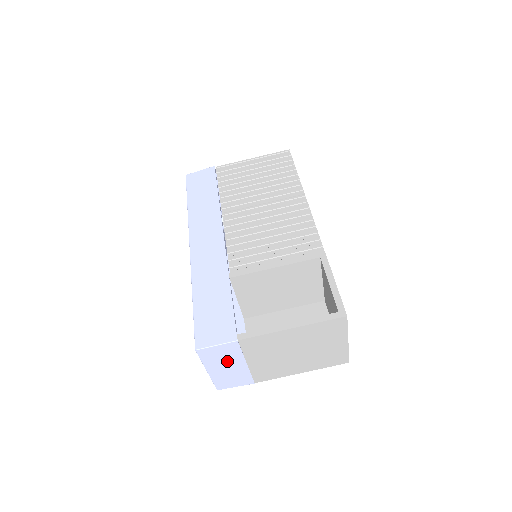
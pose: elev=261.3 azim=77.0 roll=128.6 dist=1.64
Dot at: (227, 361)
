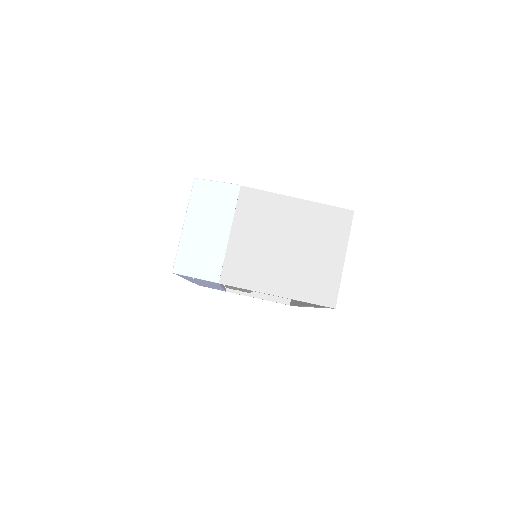
Dot at: (213, 216)
